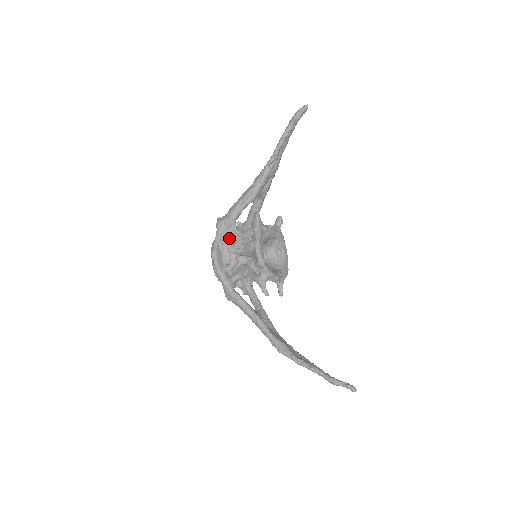
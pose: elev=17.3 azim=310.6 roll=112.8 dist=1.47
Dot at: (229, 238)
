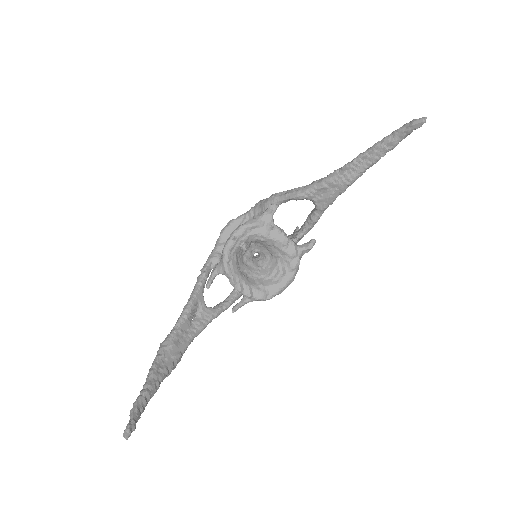
Dot at: occluded
